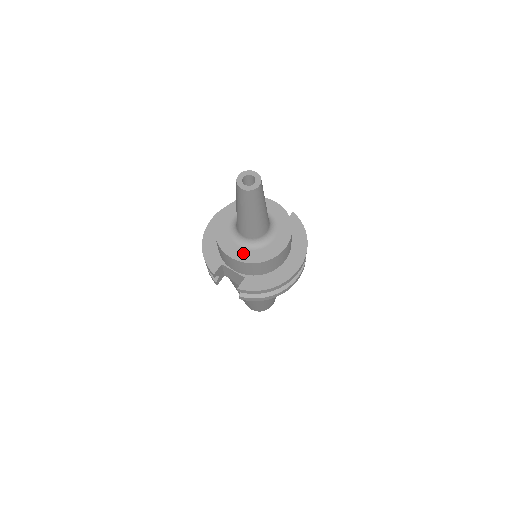
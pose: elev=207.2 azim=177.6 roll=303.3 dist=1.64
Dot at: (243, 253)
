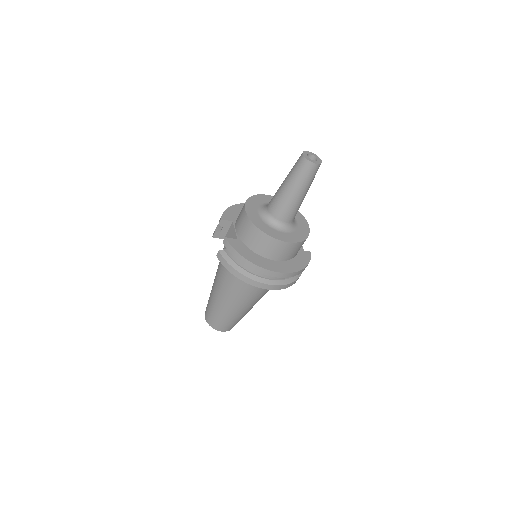
Dot at: (256, 217)
